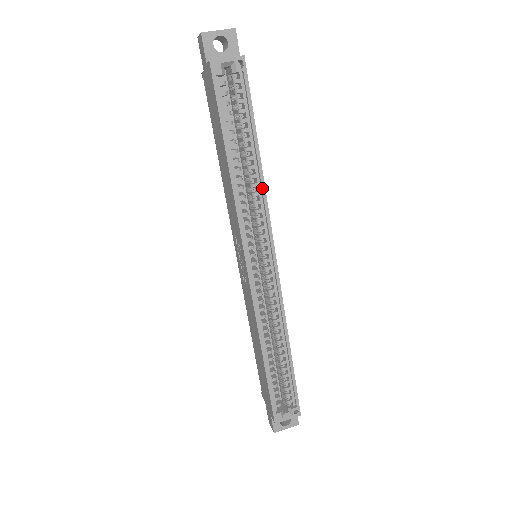
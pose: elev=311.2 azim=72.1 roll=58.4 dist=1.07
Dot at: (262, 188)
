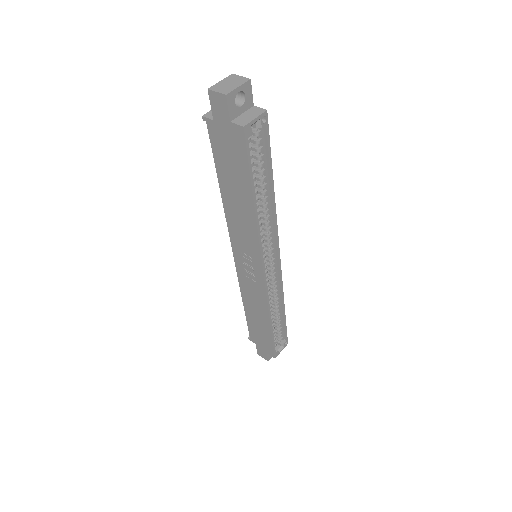
Dot at: (274, 212)
